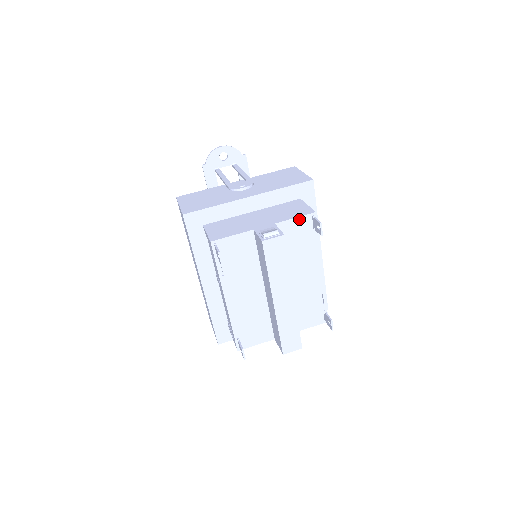
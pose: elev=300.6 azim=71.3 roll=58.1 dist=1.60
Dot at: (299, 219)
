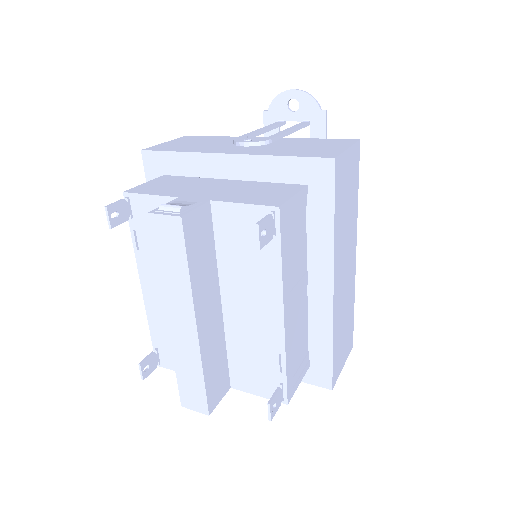
Dot at: (250, 208)
